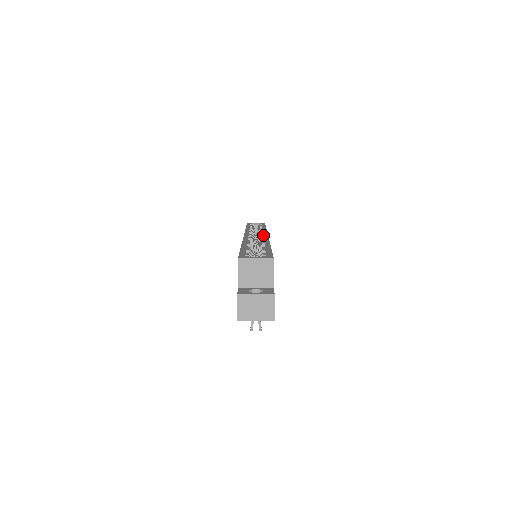
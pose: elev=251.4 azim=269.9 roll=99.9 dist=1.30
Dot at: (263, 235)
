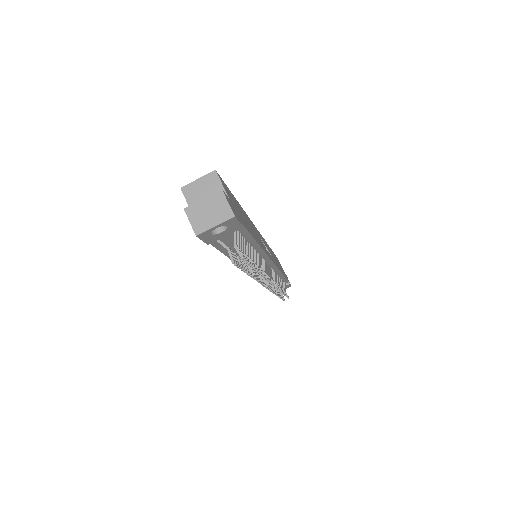
Dot at: occluded
